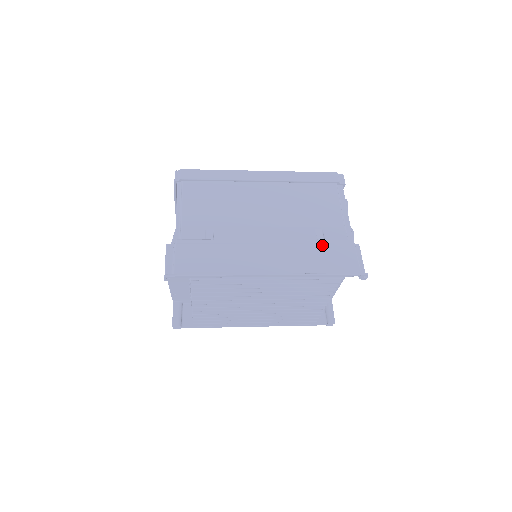
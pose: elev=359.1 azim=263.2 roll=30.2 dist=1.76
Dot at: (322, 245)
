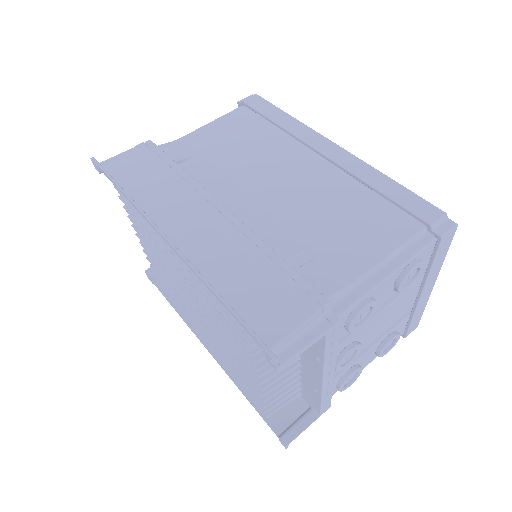
Dot at: (275, 266)
